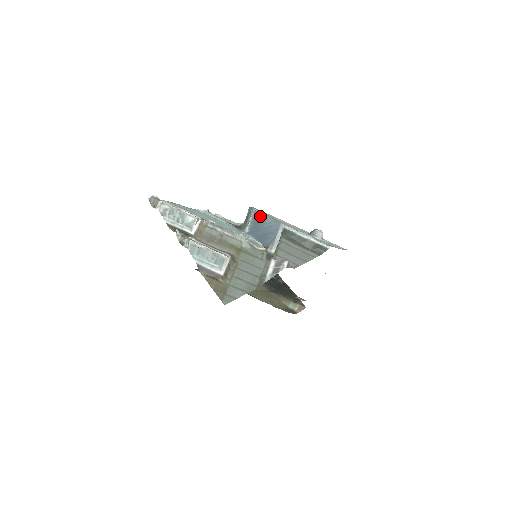
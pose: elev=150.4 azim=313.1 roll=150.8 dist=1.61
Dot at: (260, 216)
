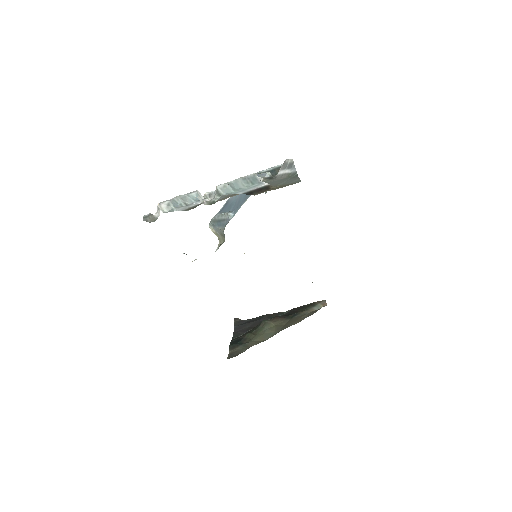
Dot at: (225, 206)
